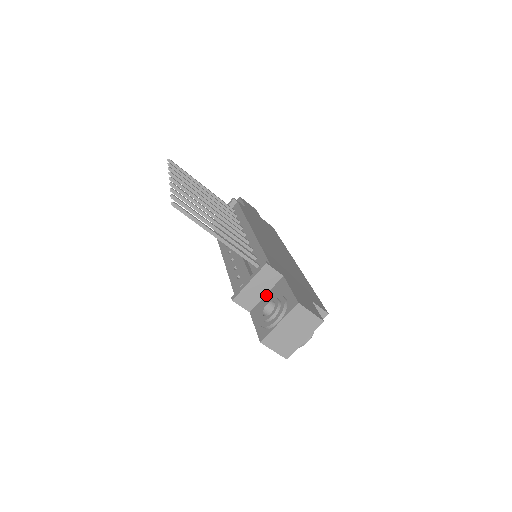
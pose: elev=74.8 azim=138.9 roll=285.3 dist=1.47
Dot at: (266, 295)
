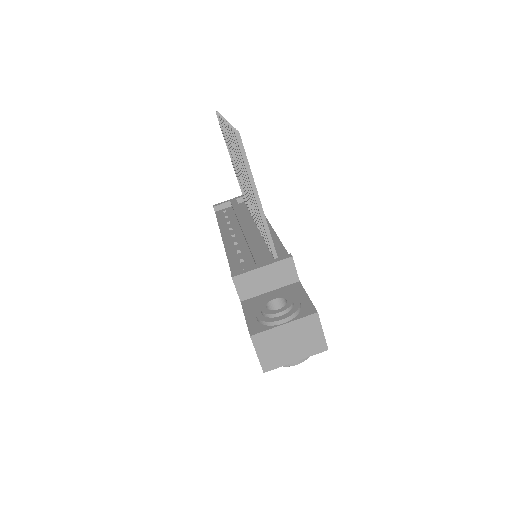
Dot at: (270, 292)
